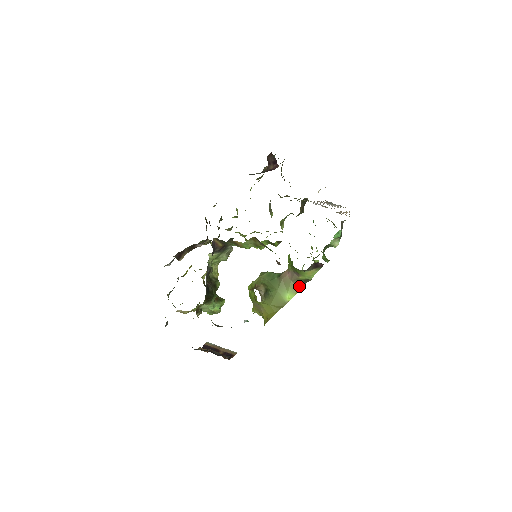
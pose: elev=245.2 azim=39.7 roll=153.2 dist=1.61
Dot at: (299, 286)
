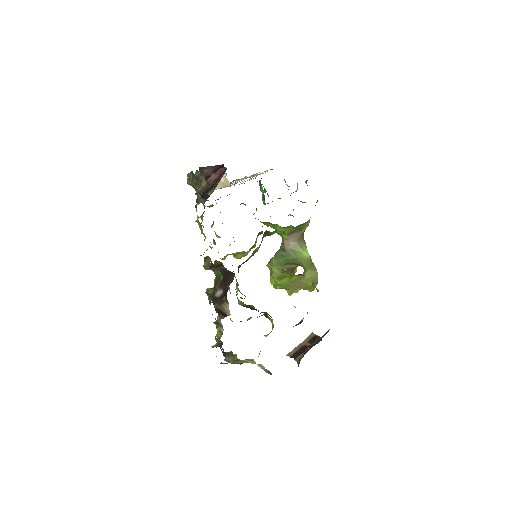
Dot at: (303, 240)
